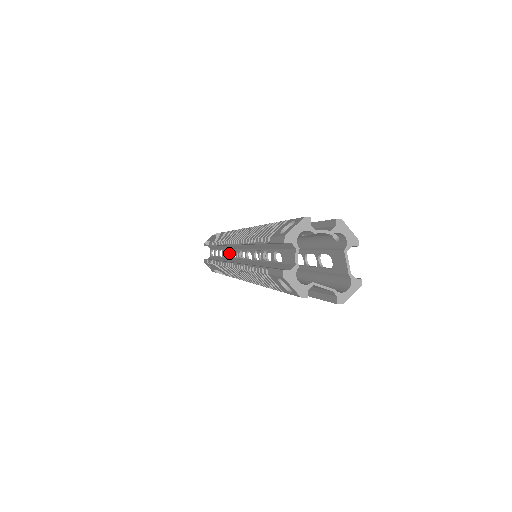
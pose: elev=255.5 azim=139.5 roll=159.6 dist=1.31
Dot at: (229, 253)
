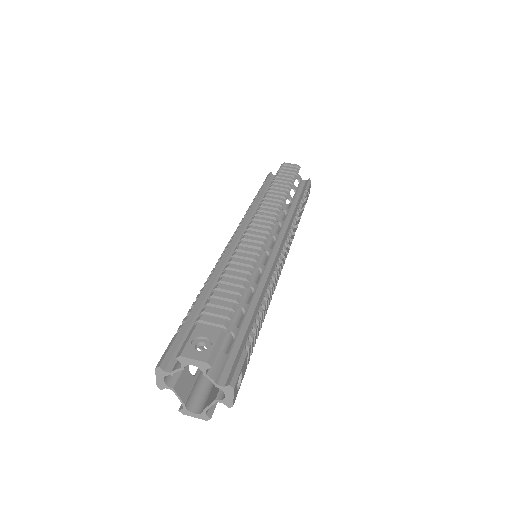
Dot at: occluded
